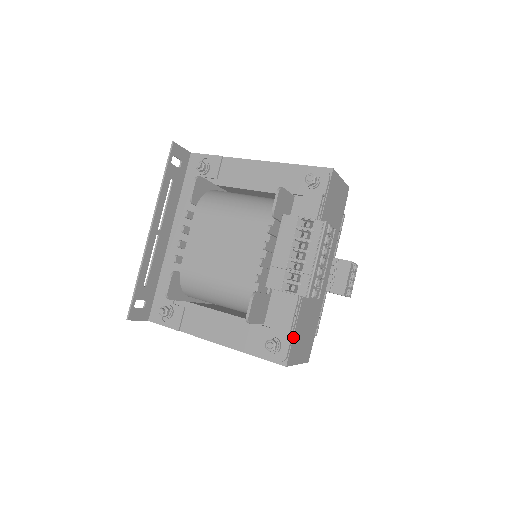
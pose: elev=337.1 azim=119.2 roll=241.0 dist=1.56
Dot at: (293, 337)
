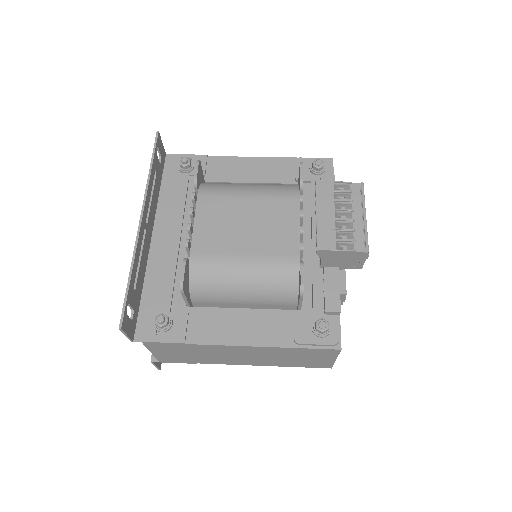
Dot at: (339, 316)
